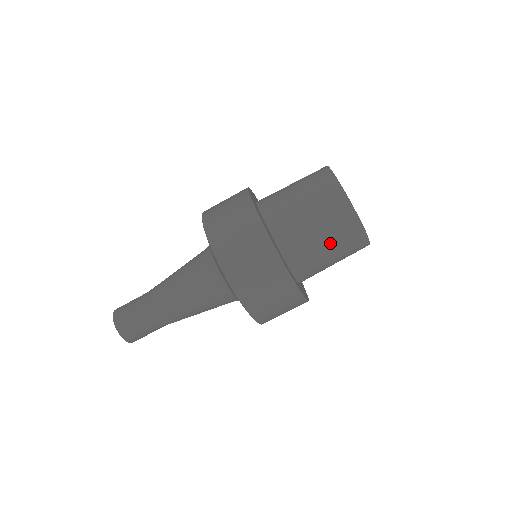
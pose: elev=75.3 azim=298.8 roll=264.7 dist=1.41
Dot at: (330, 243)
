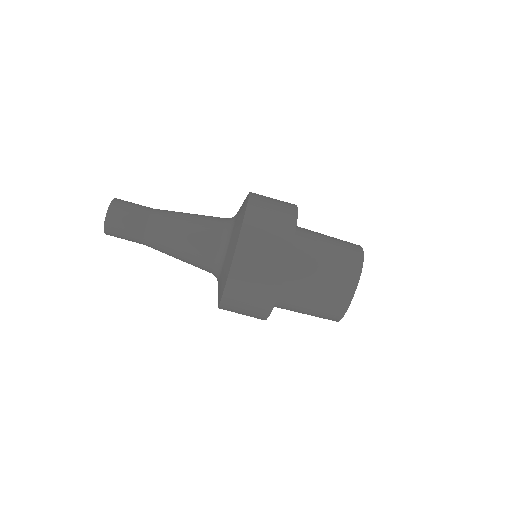
Dot at: (312, 311)
